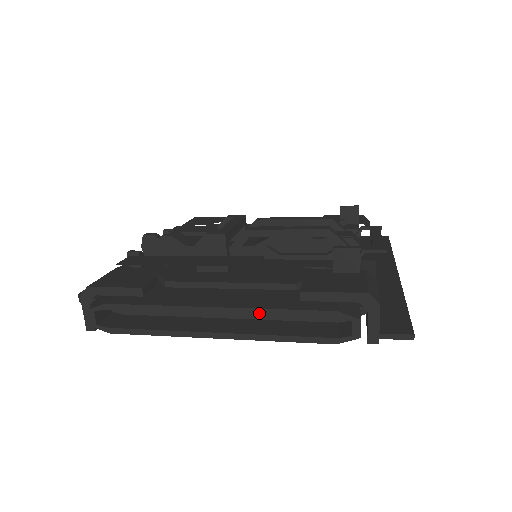
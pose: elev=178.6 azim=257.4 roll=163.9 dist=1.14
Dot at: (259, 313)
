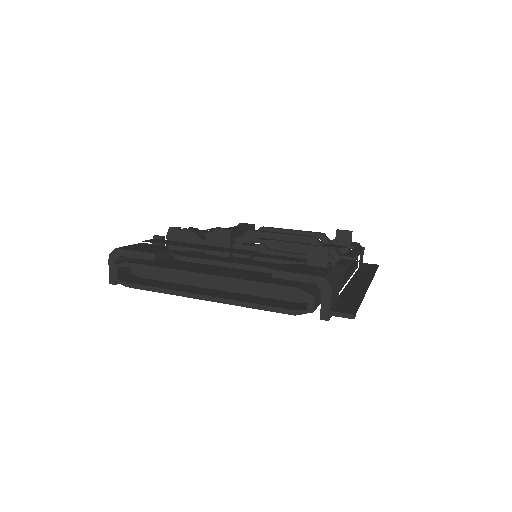
Dot at: (239, 283)
